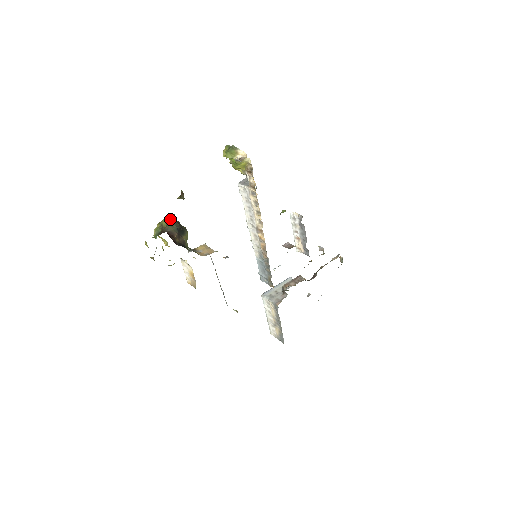
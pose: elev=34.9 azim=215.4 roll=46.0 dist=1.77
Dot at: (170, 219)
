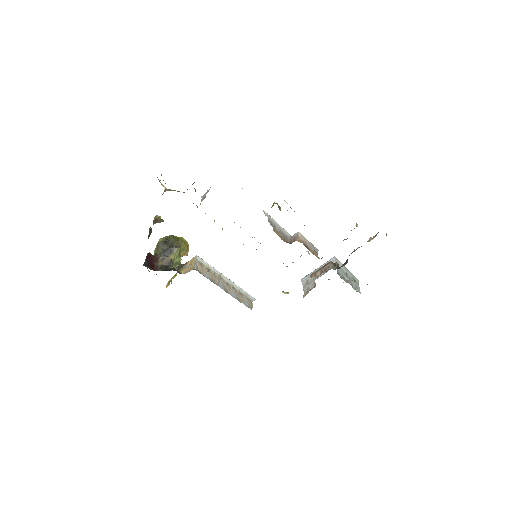
Dot at: (167, 236)
